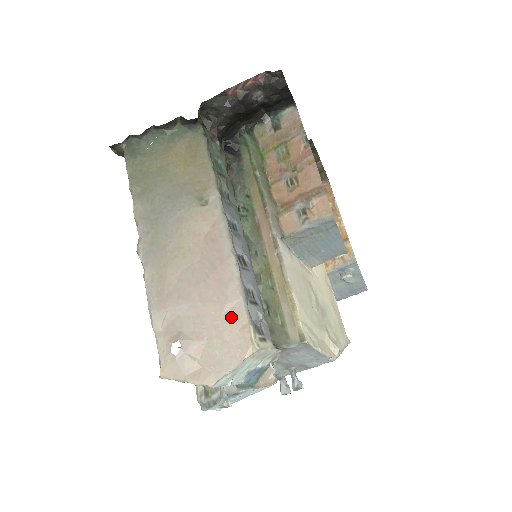
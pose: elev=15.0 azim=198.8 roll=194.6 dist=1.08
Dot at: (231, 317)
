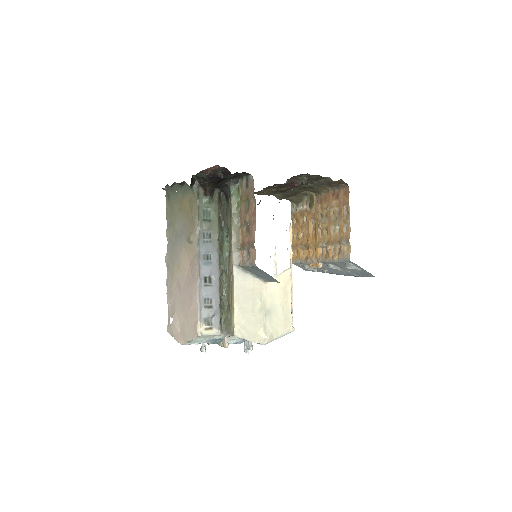
Dot at: (192, 314)
